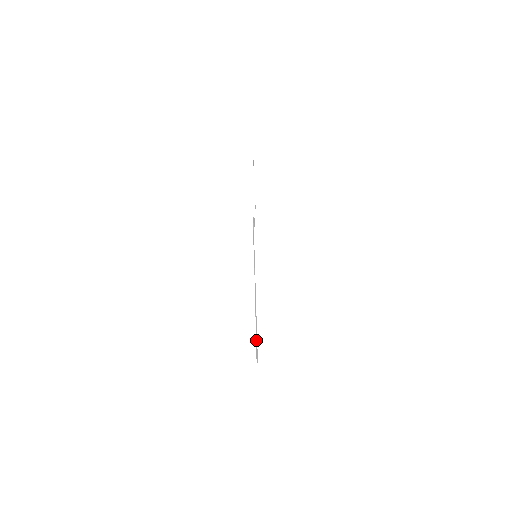
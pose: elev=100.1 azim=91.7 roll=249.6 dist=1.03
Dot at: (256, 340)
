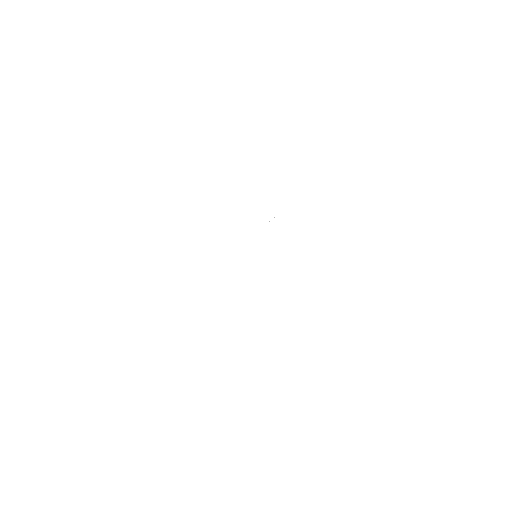
Dot at: occluded
